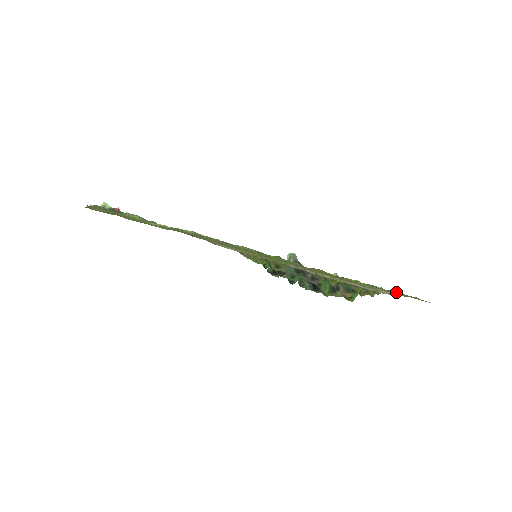
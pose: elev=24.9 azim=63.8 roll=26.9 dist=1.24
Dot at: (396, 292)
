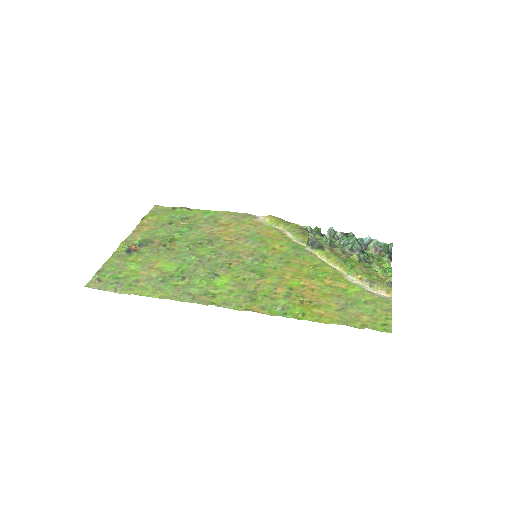
Dot at: (346, 323)
